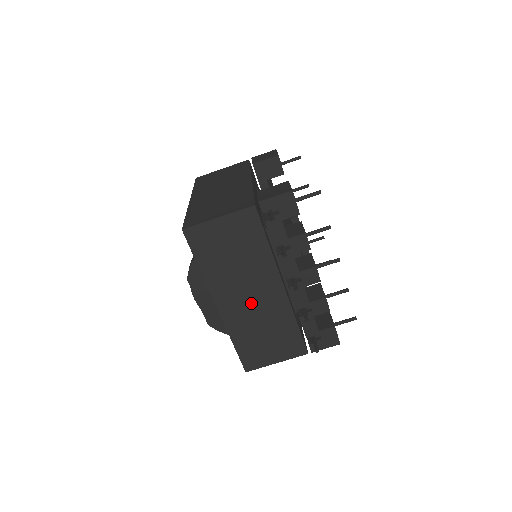
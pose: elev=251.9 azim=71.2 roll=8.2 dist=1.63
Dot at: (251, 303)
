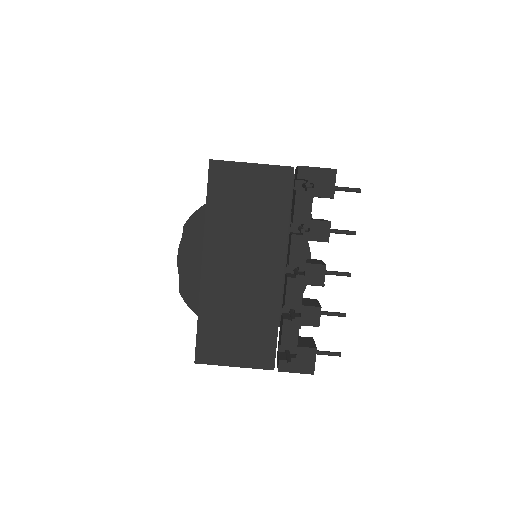
Dot at: (240, 277)
